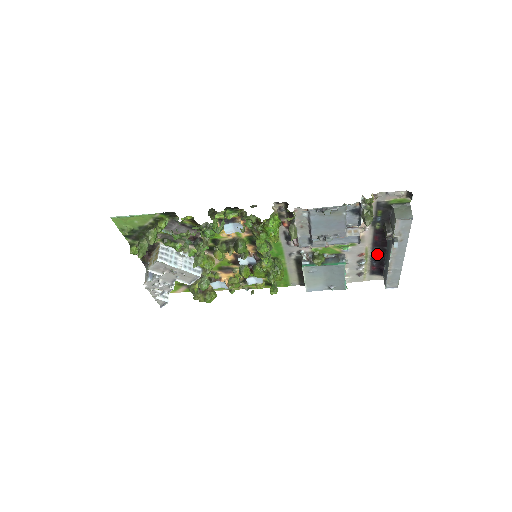
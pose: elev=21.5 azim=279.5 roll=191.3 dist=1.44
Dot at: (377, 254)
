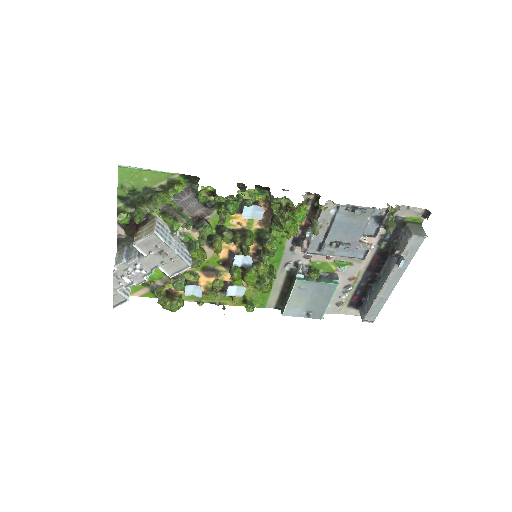
Dot at: (366, 281)
